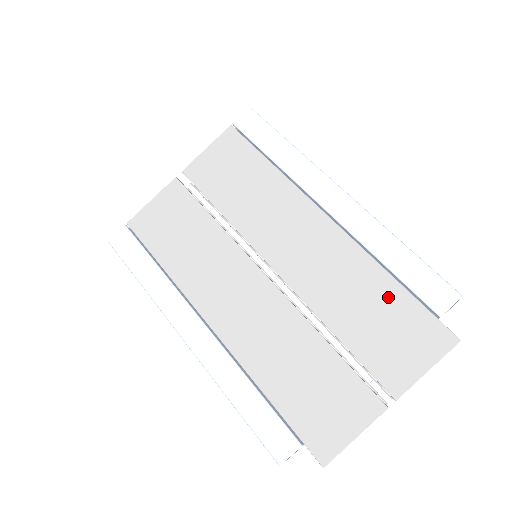
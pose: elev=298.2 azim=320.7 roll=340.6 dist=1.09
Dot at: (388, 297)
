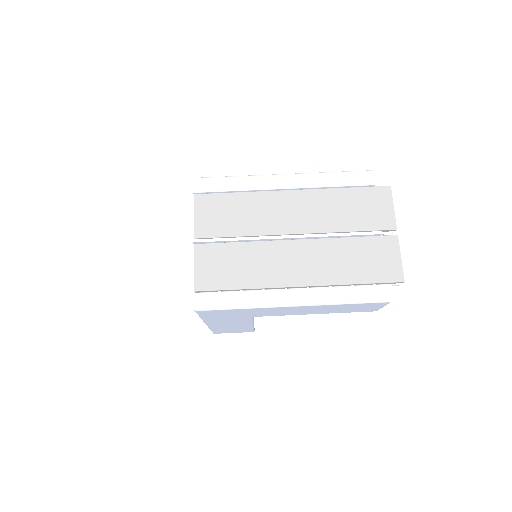
Dot at: (350, 197)
